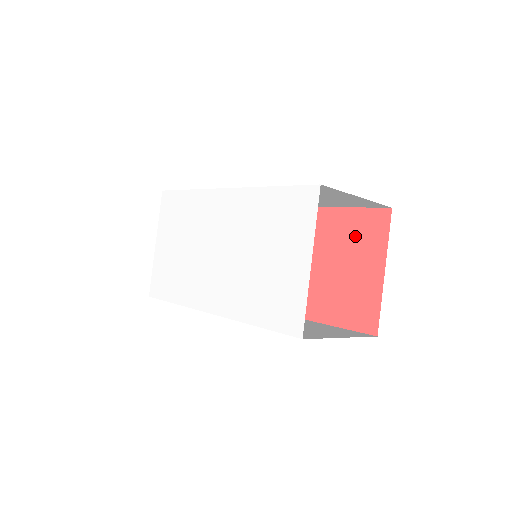
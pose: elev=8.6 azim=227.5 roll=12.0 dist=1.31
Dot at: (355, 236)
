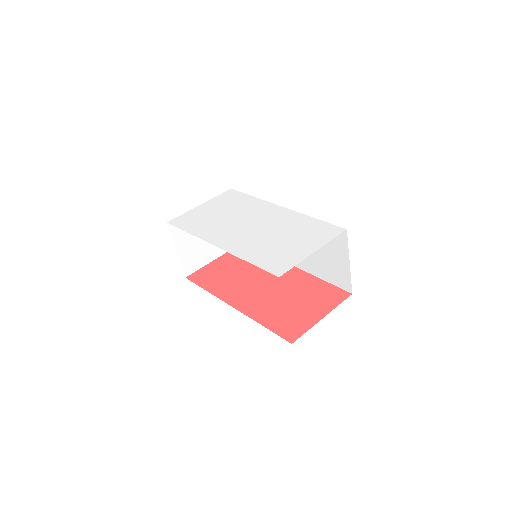
Dot at: (318, 294)
